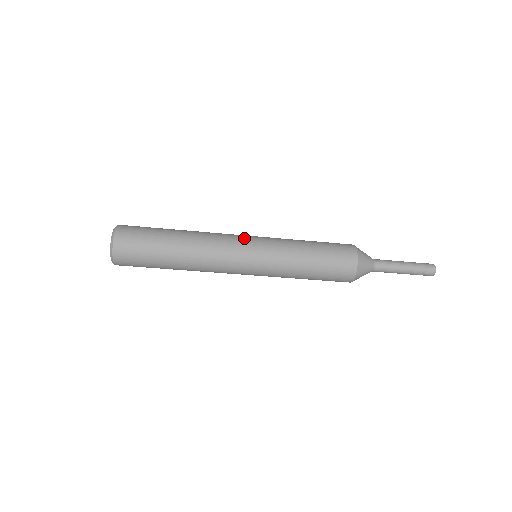
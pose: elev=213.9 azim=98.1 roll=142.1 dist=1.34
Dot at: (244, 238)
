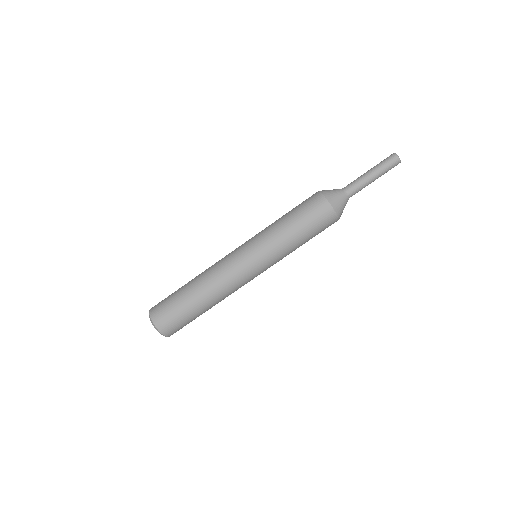
Dot at: (235, 249)
